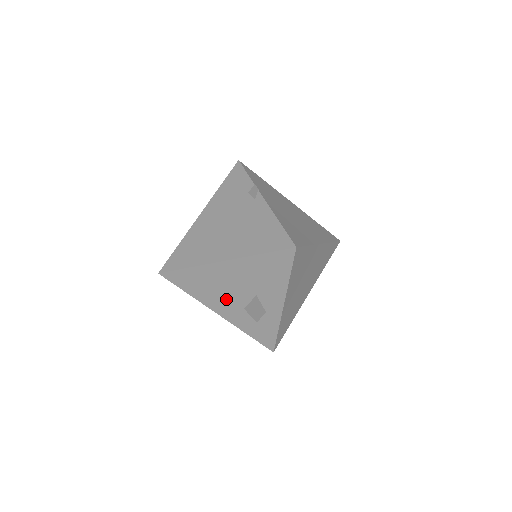
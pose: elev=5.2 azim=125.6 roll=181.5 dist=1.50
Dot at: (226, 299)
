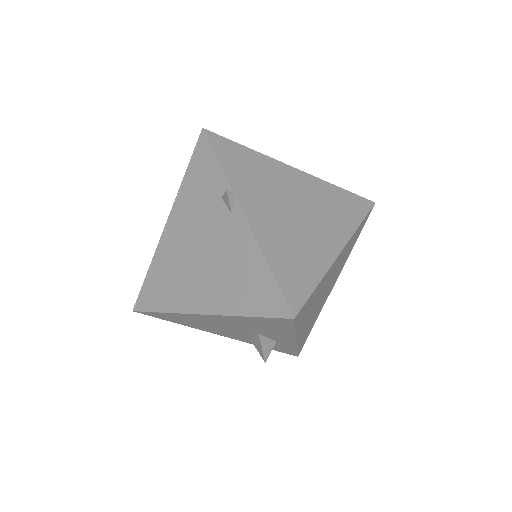
Dot at: (223, 331)
